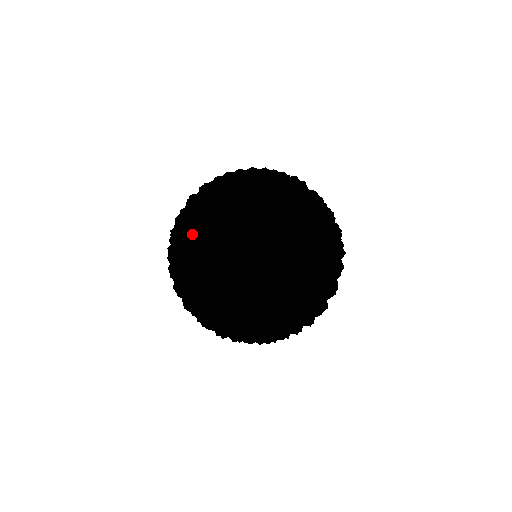
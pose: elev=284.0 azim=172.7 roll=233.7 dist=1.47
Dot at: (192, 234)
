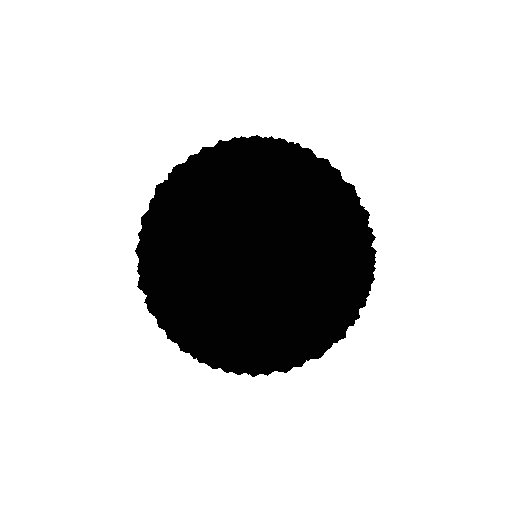
Dot at: (184, 318)
